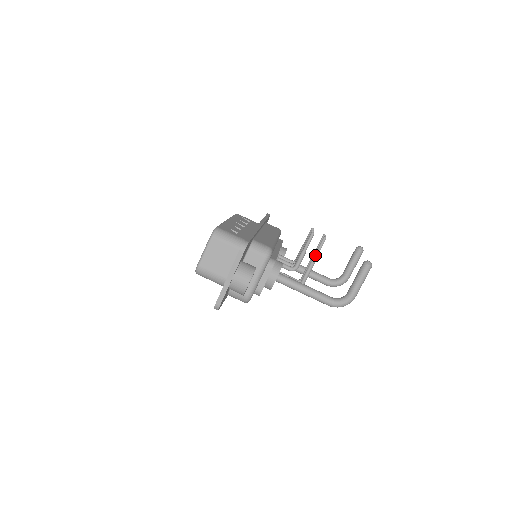
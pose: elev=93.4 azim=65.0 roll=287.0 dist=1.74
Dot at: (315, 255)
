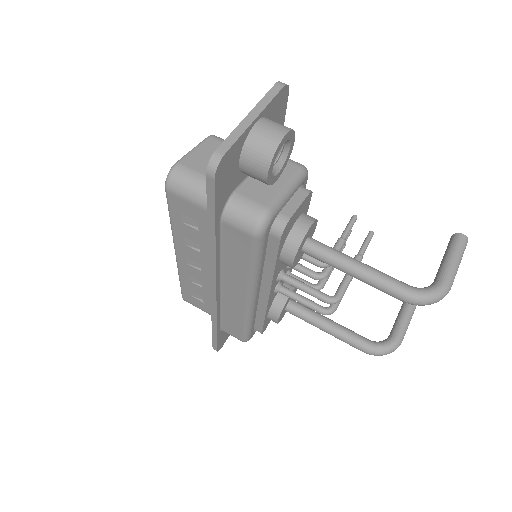
Dot at: (358, 253)
